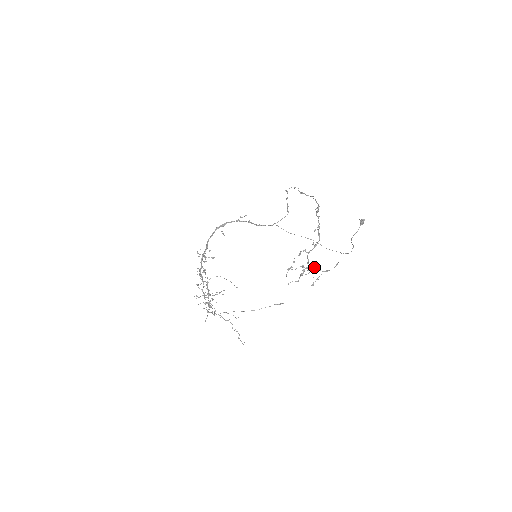
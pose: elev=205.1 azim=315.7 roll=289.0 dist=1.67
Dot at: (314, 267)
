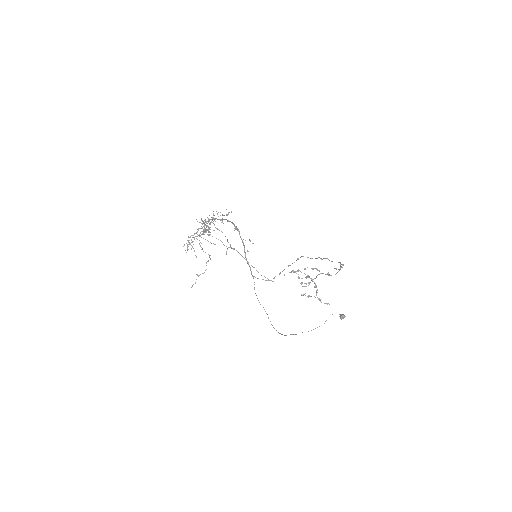
Dot at: (315, 286)
